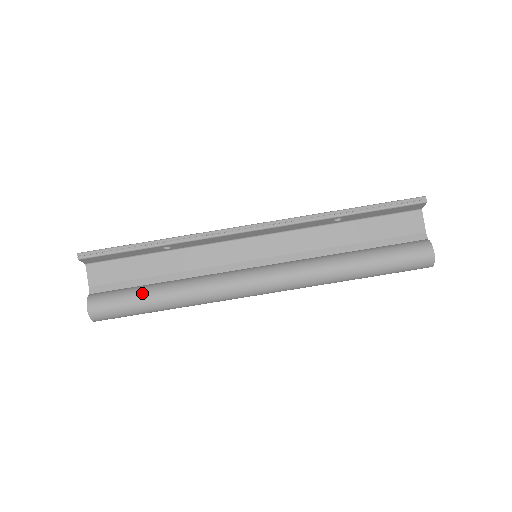
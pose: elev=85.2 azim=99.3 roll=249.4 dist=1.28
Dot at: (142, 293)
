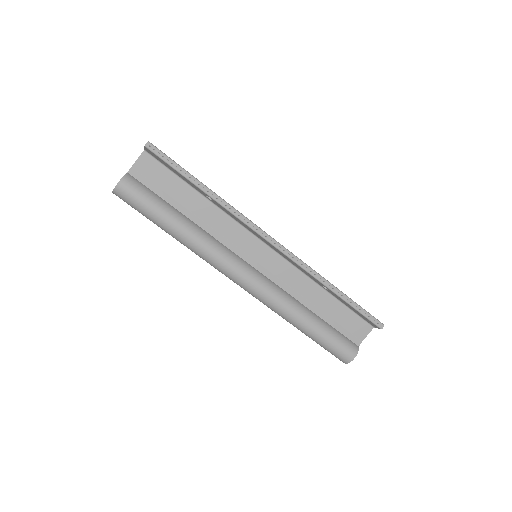
Dot at: (164, 210)
